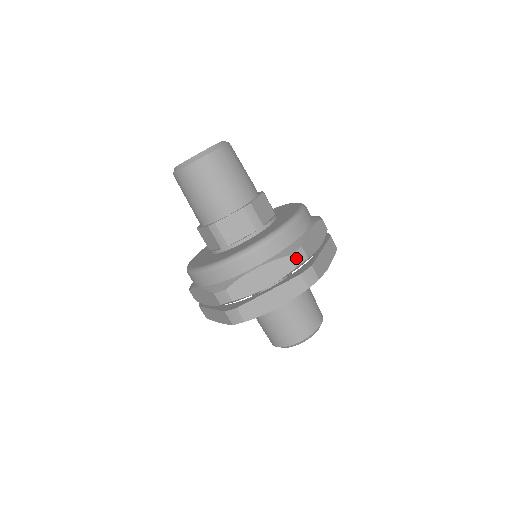
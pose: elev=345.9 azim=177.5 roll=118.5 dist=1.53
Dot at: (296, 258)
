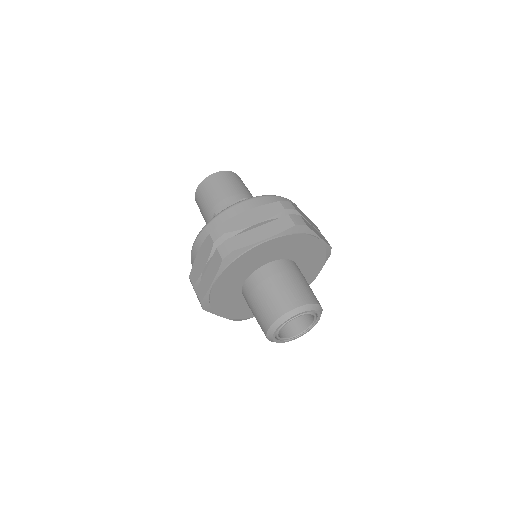
Dot at: (285, 205)
